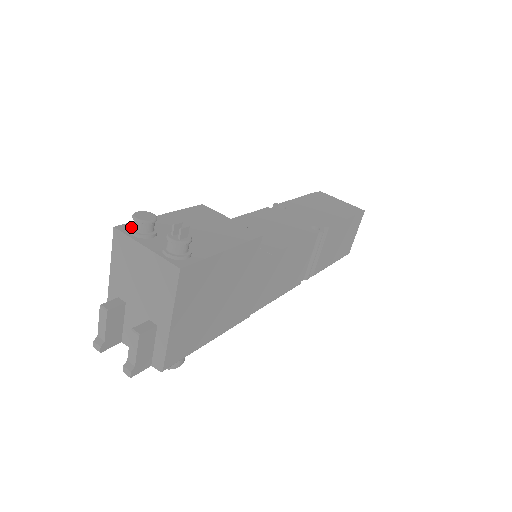
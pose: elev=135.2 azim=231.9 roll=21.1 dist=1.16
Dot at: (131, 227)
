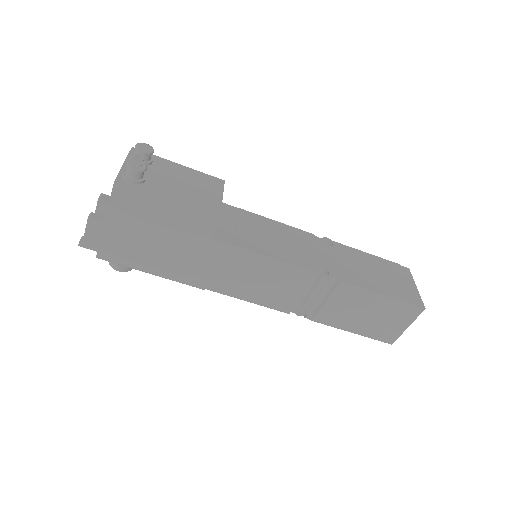
Dot at: occluded
